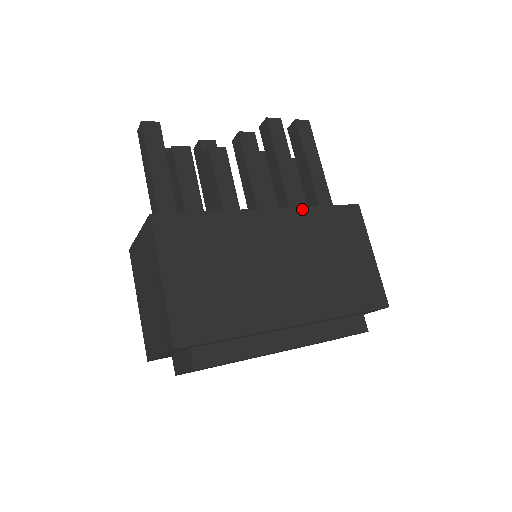
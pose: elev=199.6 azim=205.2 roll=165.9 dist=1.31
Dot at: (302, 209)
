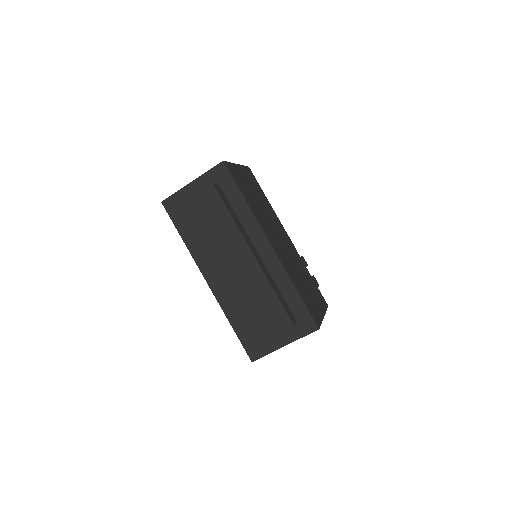
Dot at: occluded
